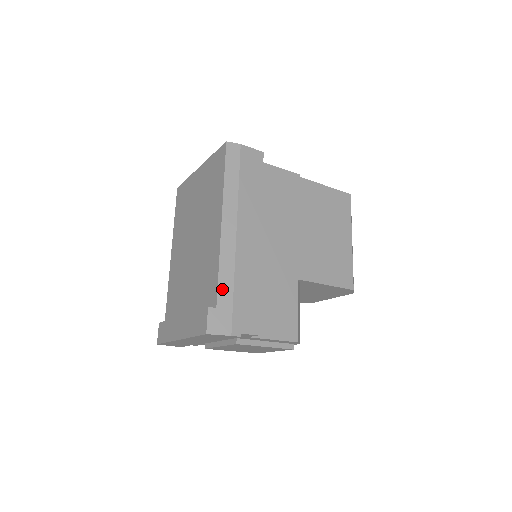
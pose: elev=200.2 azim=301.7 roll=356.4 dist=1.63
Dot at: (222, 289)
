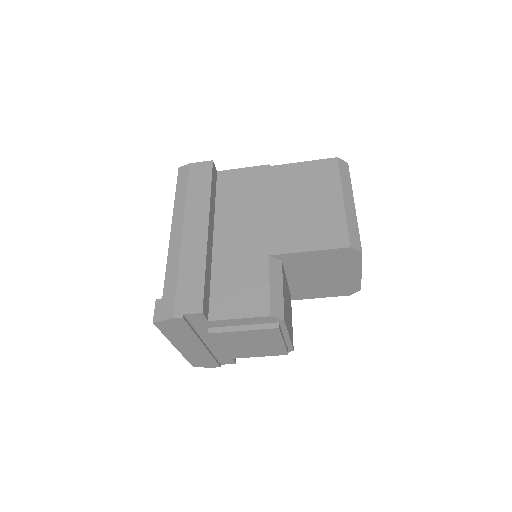
Dot at: (168, 281)
